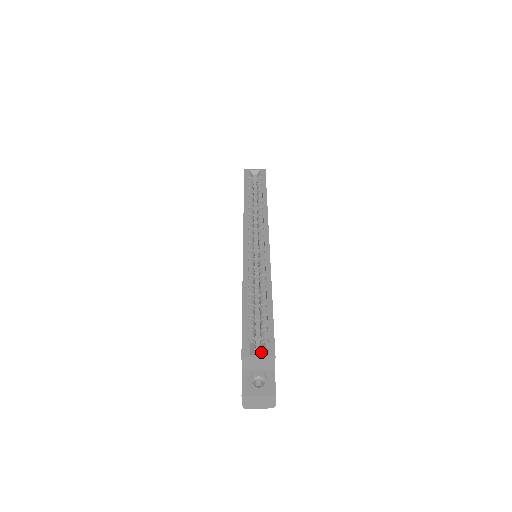
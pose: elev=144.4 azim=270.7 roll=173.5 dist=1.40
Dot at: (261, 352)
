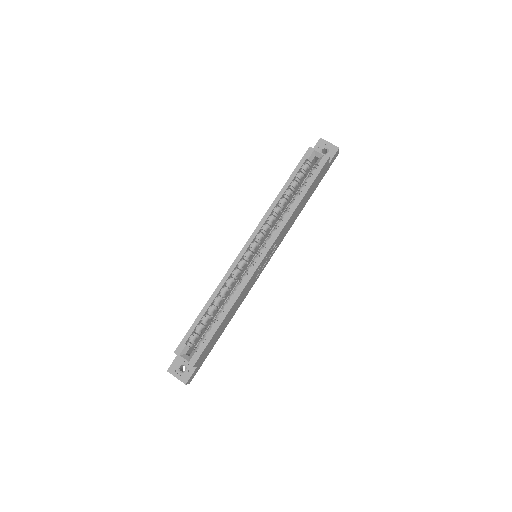
Dot at: (190, 355)
